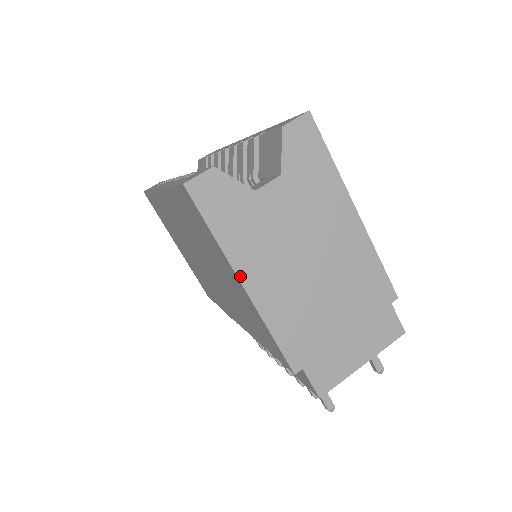
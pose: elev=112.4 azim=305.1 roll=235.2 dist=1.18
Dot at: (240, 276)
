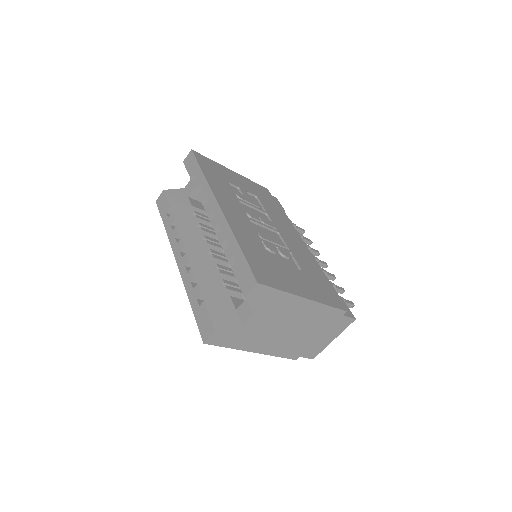
Dot at: (251, 351)
